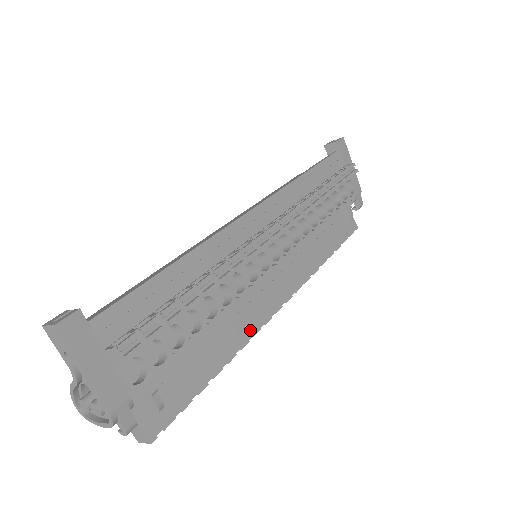
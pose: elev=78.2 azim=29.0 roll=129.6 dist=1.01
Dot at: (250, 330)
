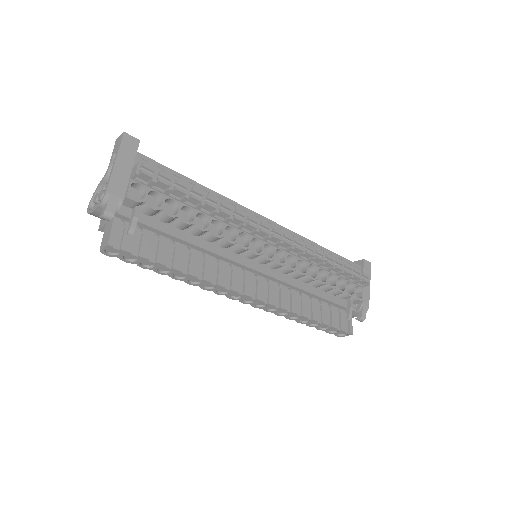
Dot at: (218, 279)
